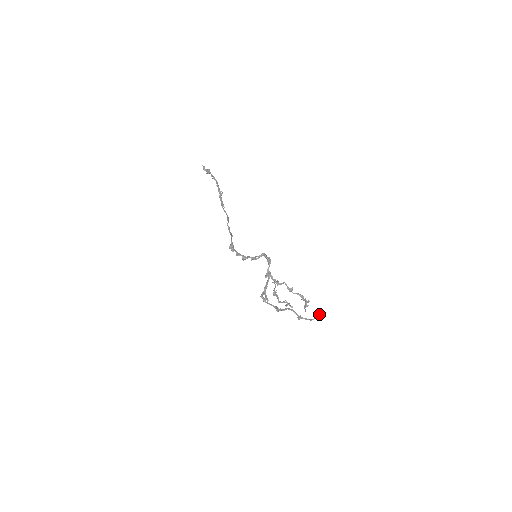
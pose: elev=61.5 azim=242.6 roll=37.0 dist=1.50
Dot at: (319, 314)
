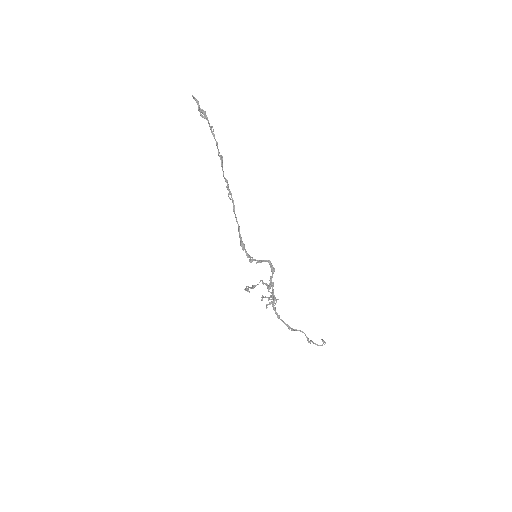
Dot at: (325, 342)
